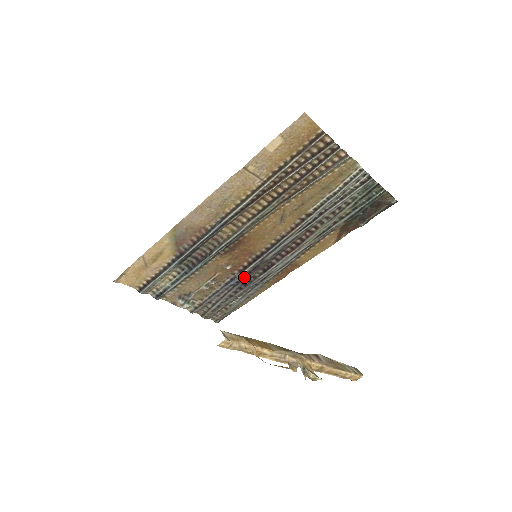
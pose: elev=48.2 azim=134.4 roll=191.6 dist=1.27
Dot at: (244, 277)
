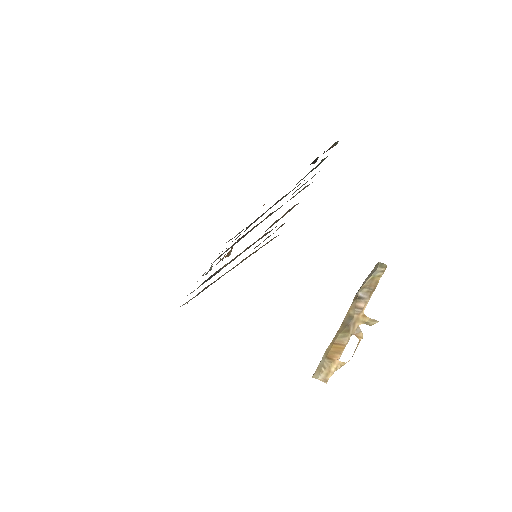
Dot at: occluded
